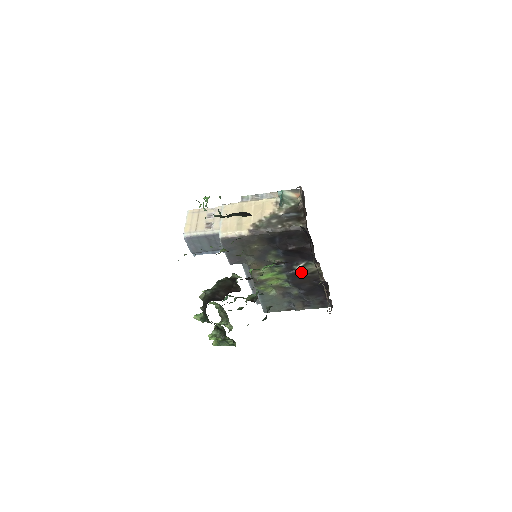
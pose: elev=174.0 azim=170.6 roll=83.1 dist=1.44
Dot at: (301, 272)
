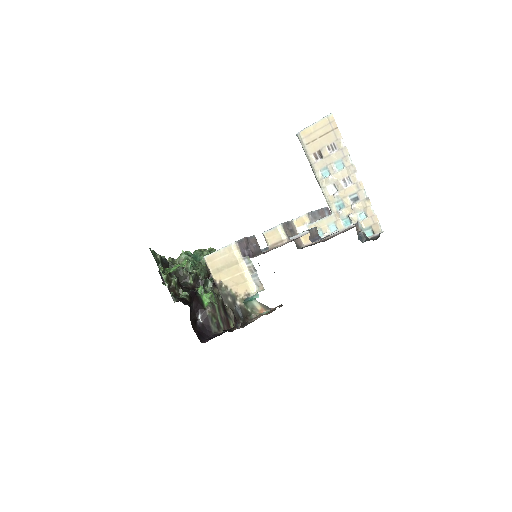
Dot at: occluded
